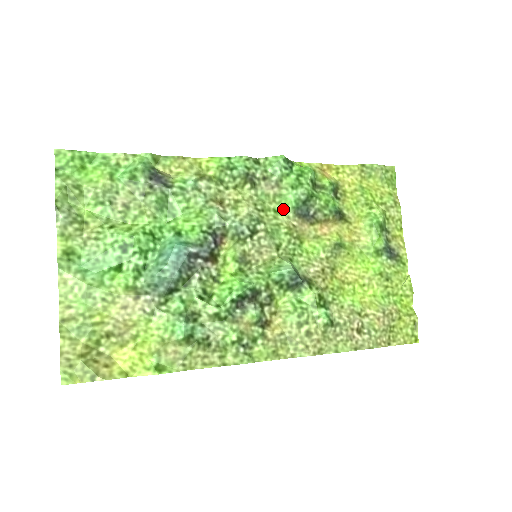
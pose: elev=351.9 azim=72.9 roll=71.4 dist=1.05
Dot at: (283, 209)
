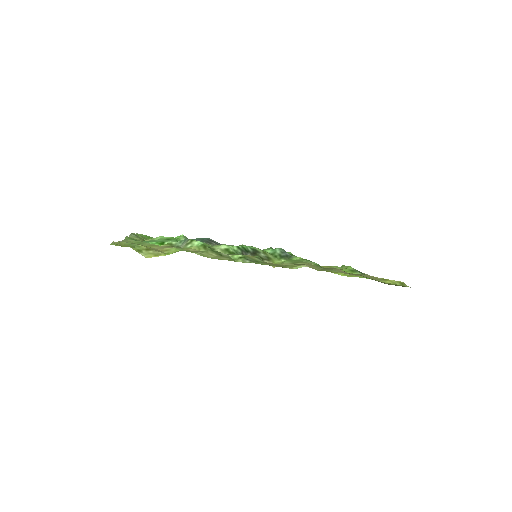
Dot at: occluded
